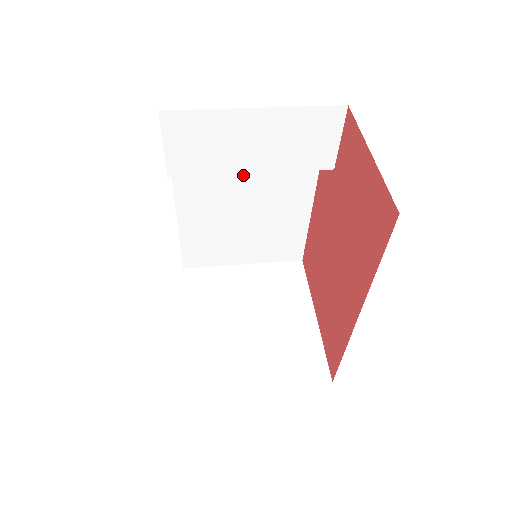
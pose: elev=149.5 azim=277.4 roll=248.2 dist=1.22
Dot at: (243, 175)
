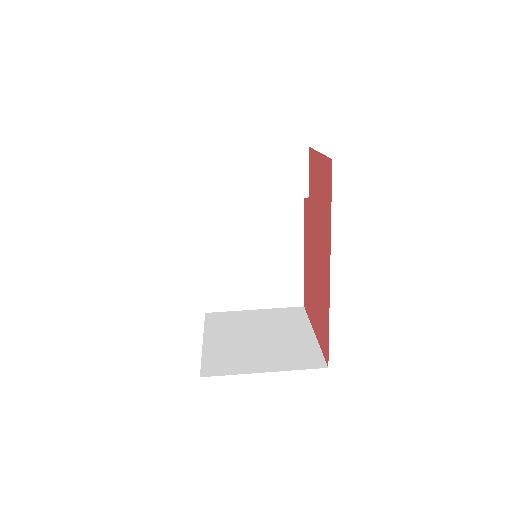
Dot at: (248, 219)
